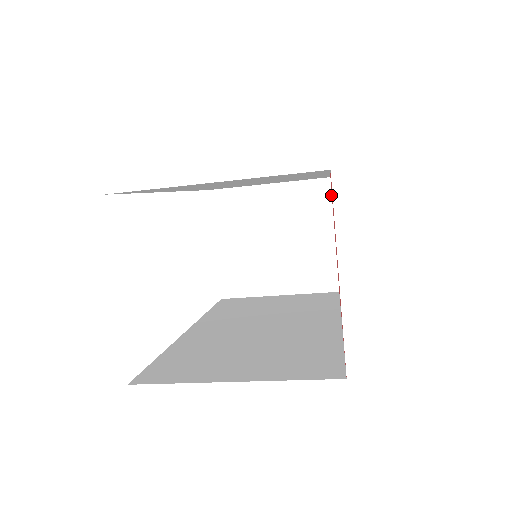
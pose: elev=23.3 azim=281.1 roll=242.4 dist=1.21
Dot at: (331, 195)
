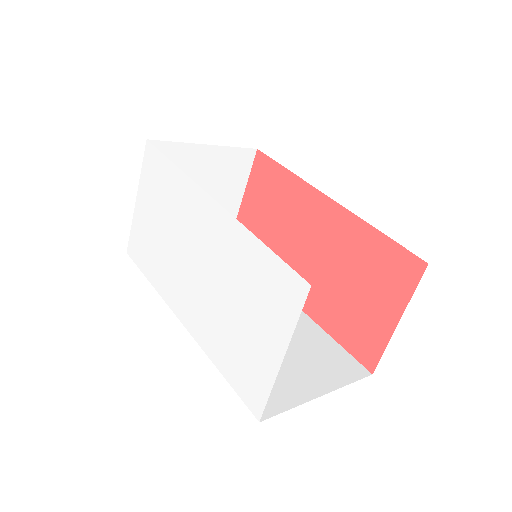
Dot at: (252, 165)
